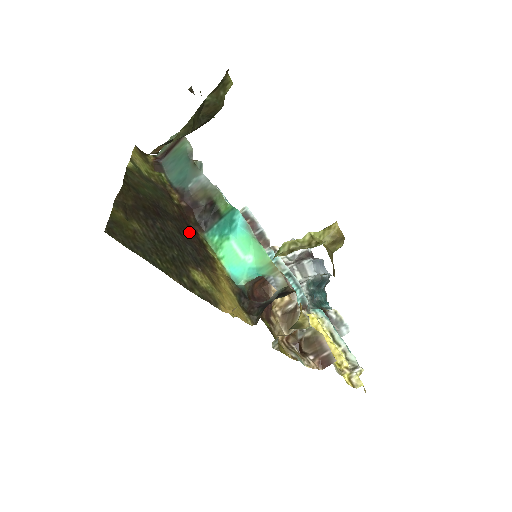
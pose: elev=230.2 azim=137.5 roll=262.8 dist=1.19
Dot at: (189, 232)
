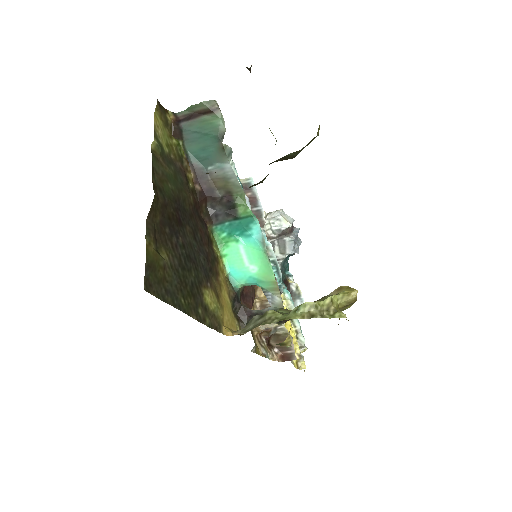
Dot at: (201, 230)
